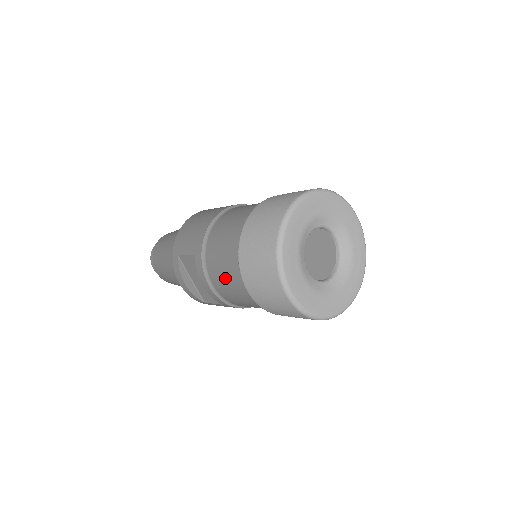
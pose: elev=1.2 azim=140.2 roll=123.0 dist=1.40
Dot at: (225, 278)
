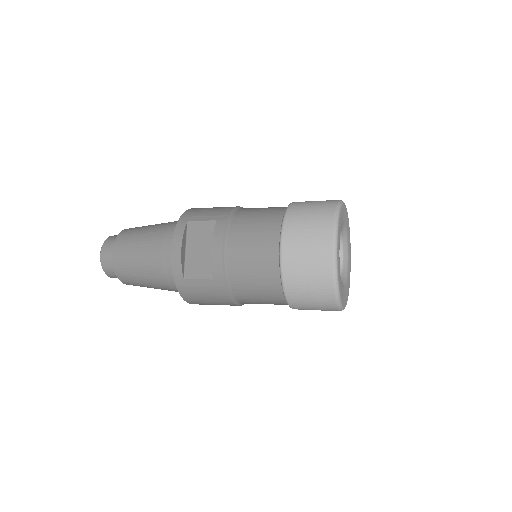
Dot at: (252, 240)
